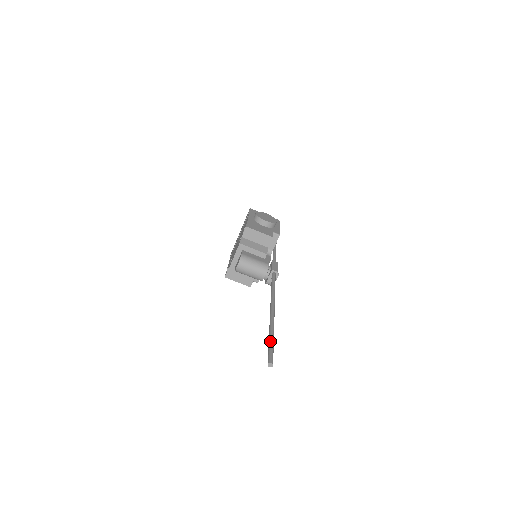
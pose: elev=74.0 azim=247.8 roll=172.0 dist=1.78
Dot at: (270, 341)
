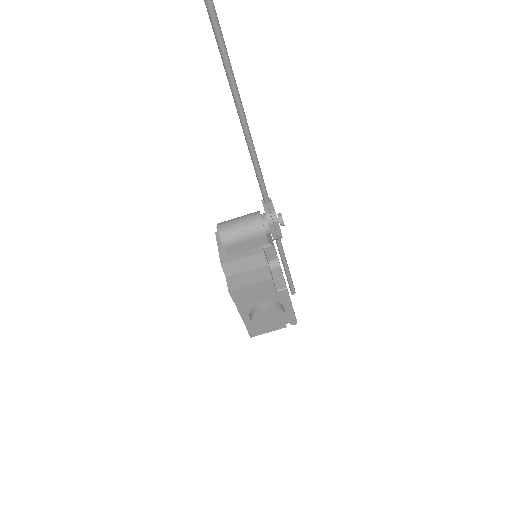
Dot at: (209, 17)
